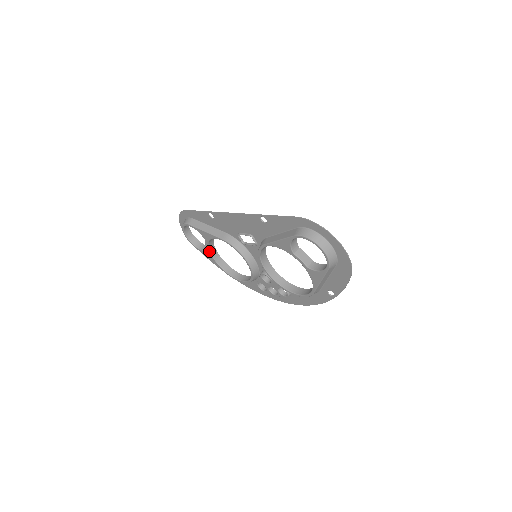
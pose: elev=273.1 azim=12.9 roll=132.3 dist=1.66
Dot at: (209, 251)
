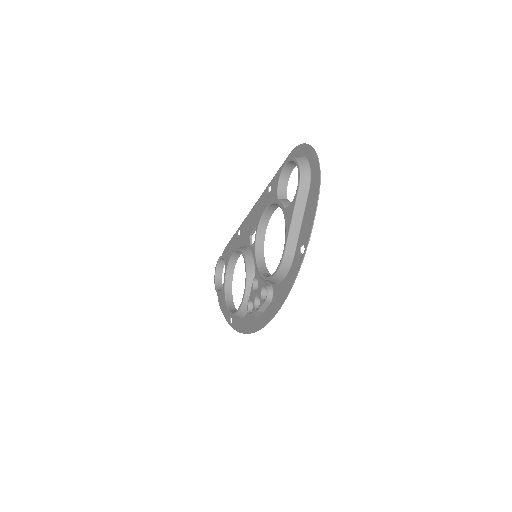
Dot at: (224, 284)
